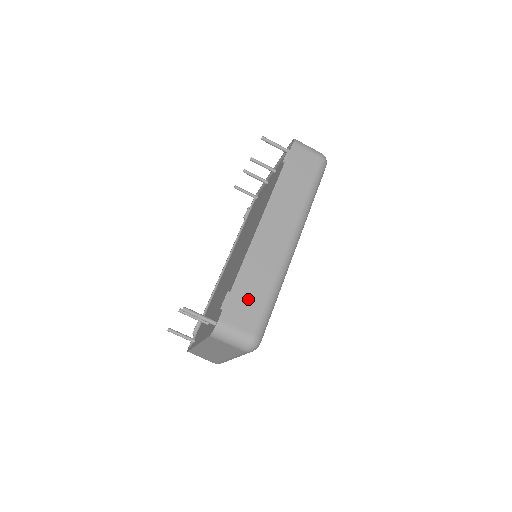
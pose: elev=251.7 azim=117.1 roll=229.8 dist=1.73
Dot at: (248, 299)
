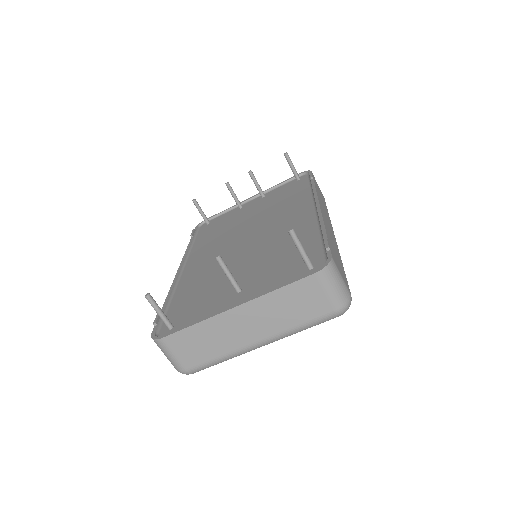
Dot at: (337, 257)
